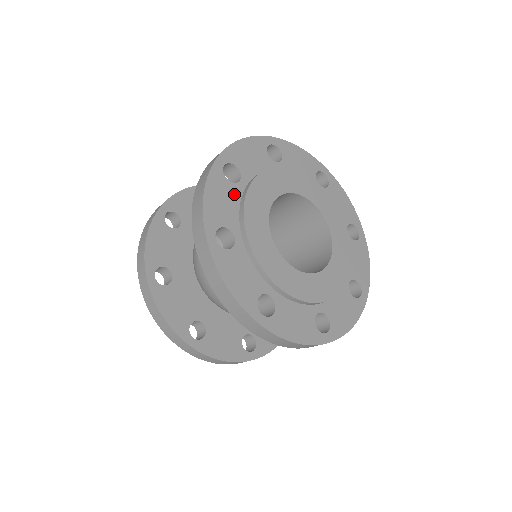
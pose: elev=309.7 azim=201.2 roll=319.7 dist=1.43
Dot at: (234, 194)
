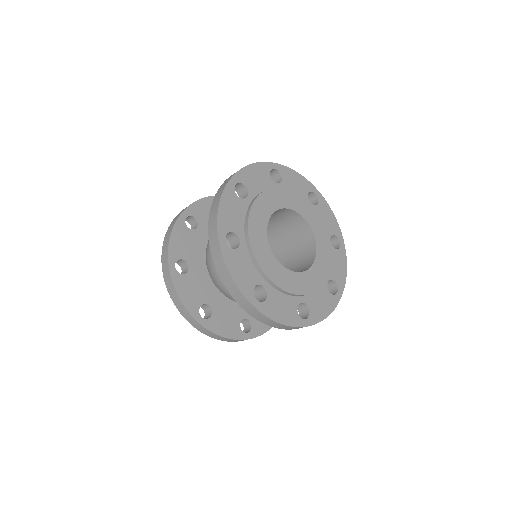
Dot at: (242, 207)
